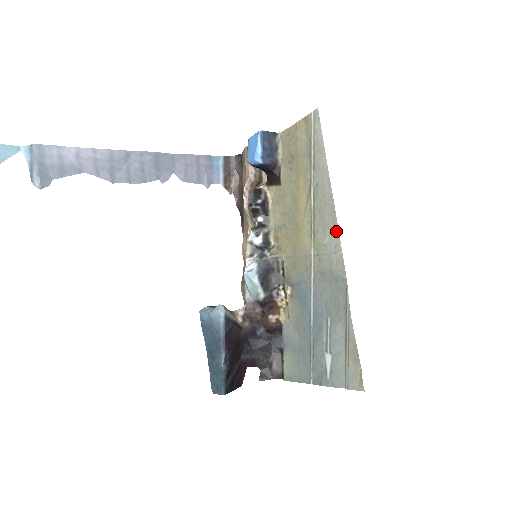
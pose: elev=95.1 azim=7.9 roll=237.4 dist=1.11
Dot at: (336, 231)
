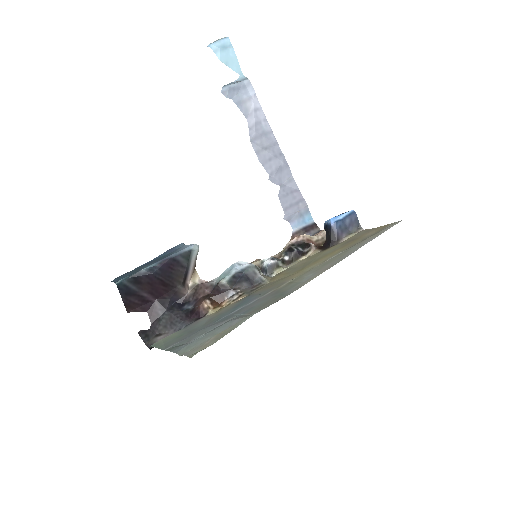
Dot at: (322, 272)
